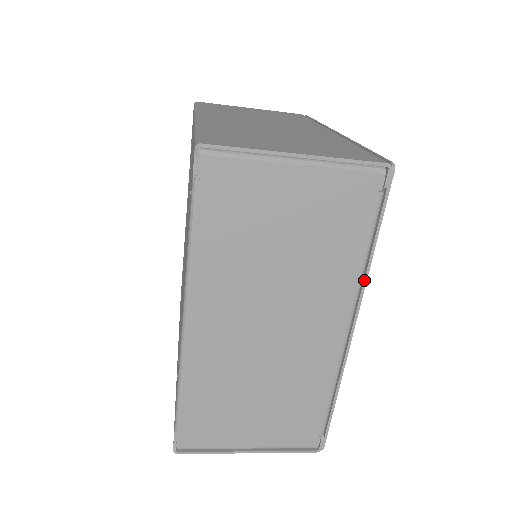
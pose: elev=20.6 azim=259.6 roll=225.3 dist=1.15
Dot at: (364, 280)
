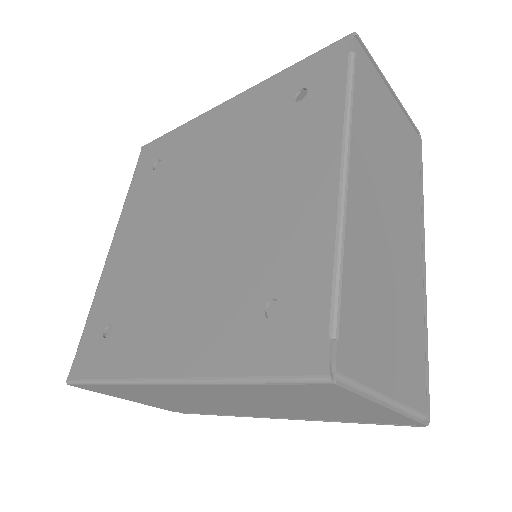
Dot at: (423, 212)
